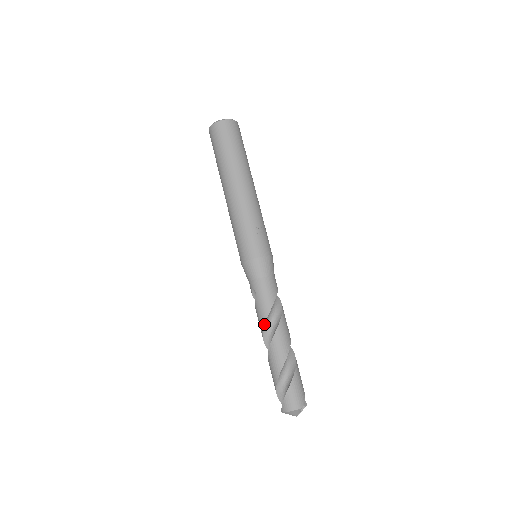
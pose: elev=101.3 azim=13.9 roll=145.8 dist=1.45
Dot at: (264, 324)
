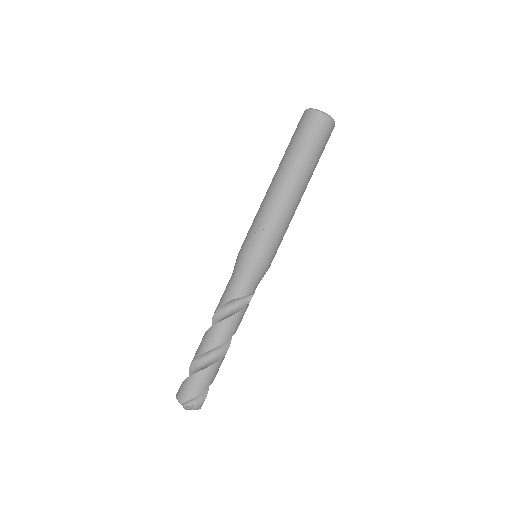
Dot at: (213, 315)
